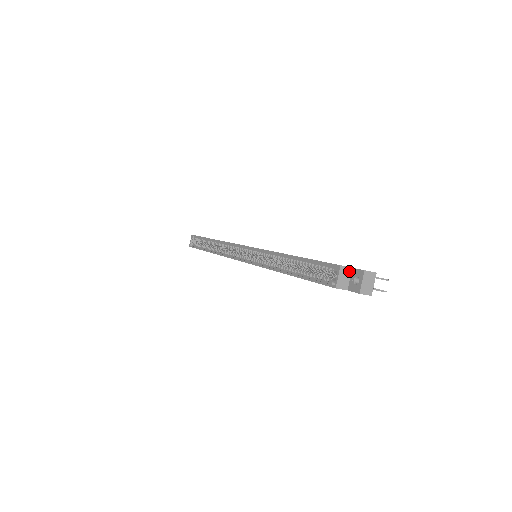
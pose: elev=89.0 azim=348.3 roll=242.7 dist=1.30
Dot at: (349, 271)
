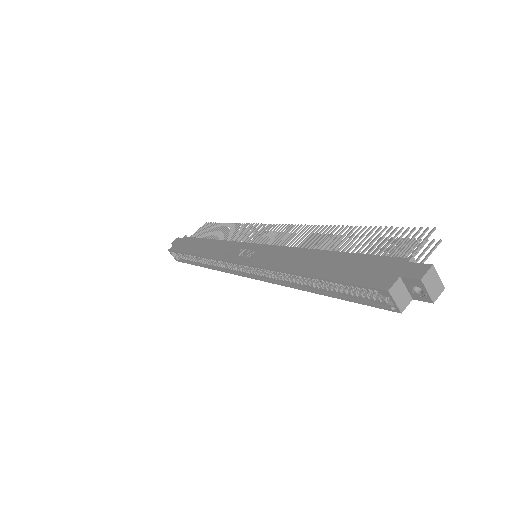
Dot at: (400, 283)
